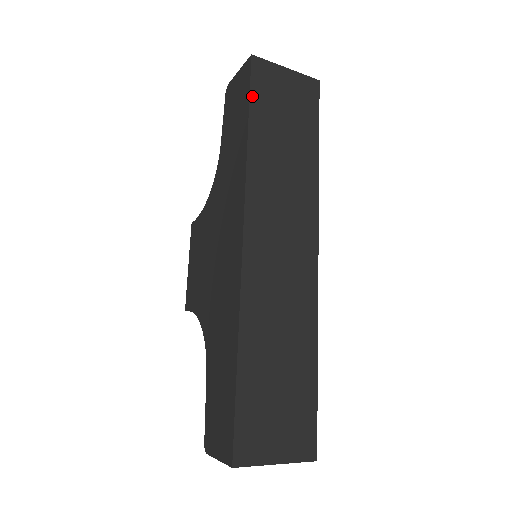
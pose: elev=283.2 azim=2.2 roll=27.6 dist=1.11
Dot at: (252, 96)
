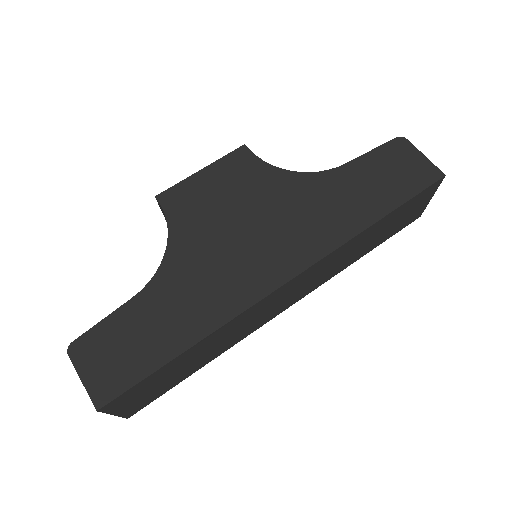
Dot at: (410, 200)
